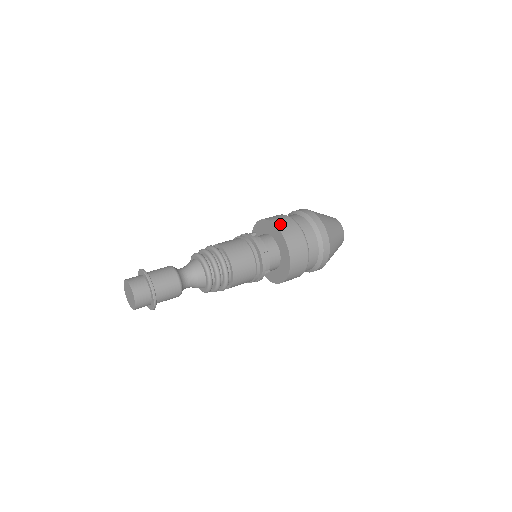
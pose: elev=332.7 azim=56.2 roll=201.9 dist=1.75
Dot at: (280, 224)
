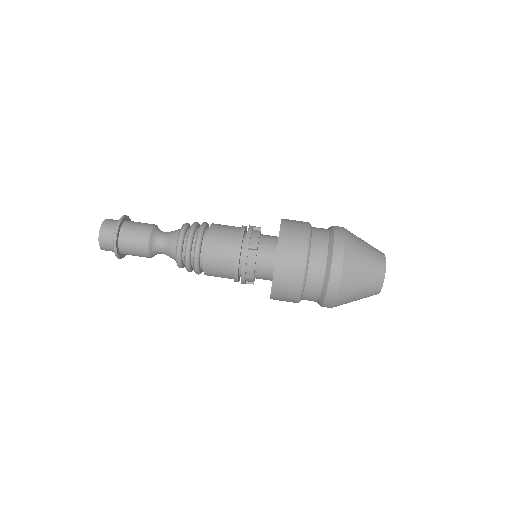
Dot at: (281, 266)
